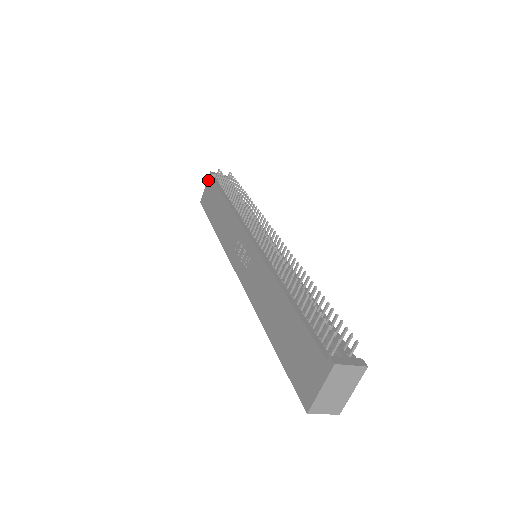
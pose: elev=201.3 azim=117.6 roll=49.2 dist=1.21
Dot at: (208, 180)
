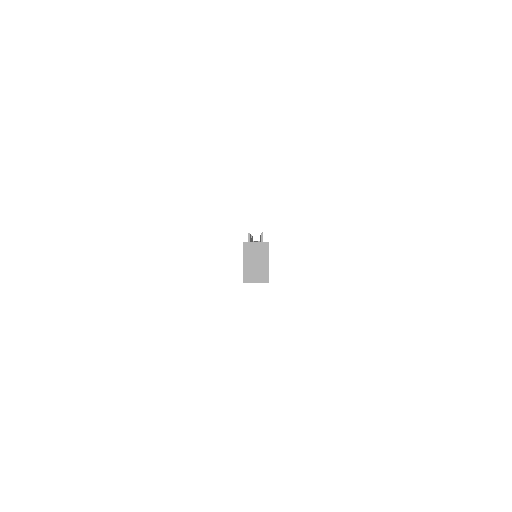
Dot at: occluded
